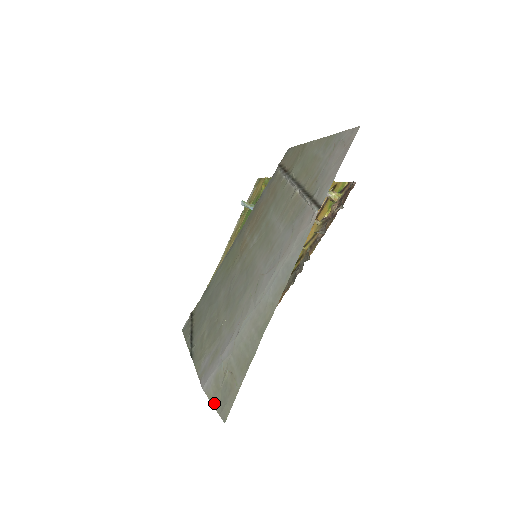
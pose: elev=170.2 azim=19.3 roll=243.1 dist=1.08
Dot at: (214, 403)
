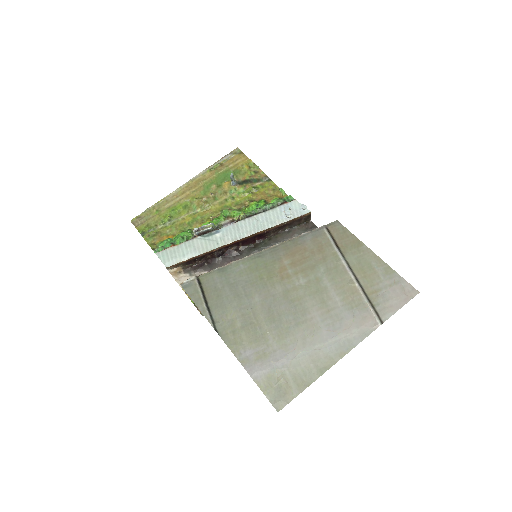
Dot at: (266, 394)
